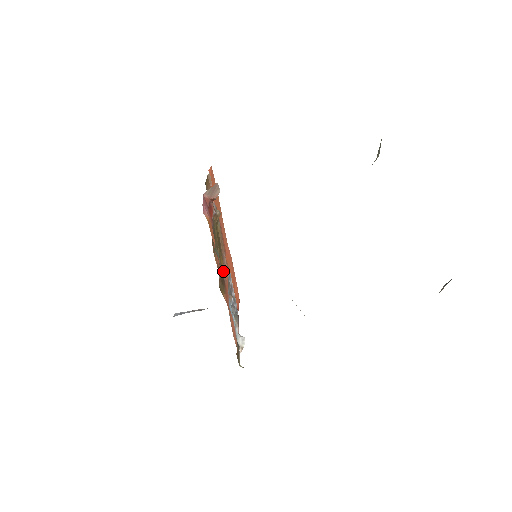
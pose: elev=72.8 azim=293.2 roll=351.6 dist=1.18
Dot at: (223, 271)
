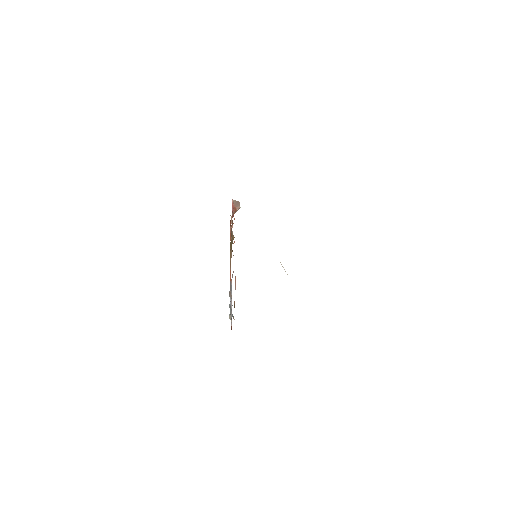
Dot at: occluded
